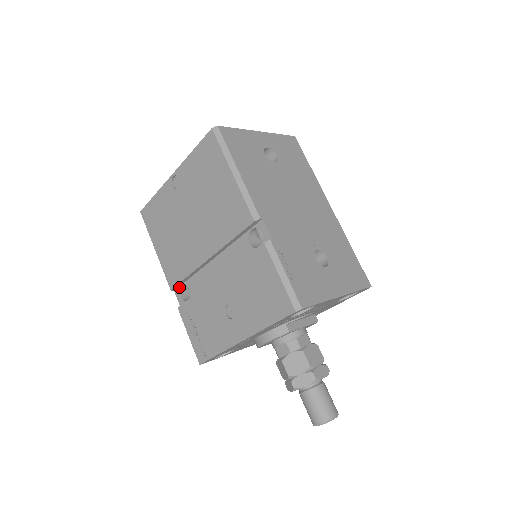
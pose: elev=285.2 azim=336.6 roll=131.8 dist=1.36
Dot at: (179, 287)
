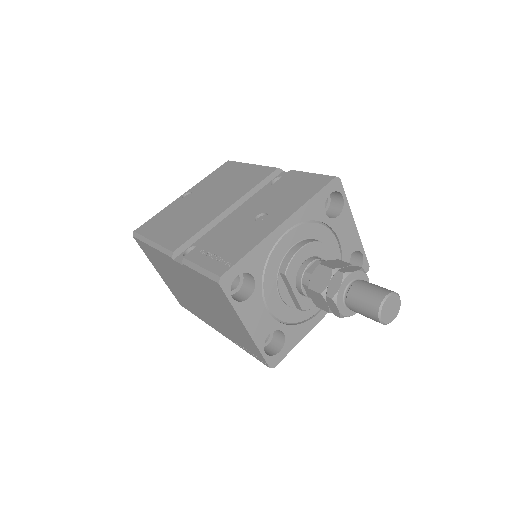
Dot at: (182, 253)
